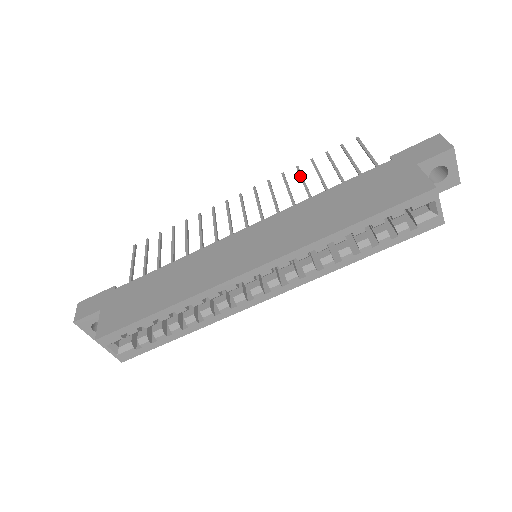
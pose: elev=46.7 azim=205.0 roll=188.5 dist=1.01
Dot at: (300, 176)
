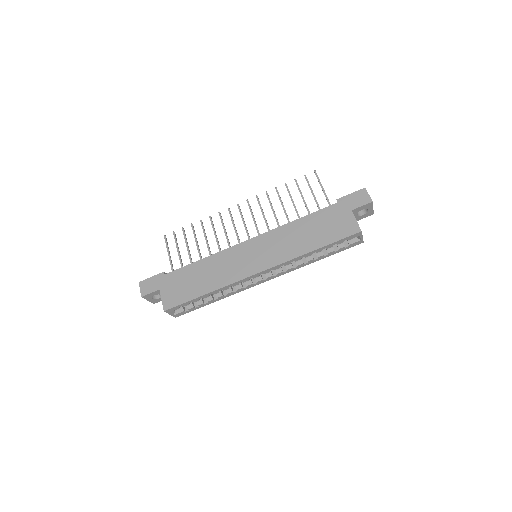
Dot at: (279, 198)
